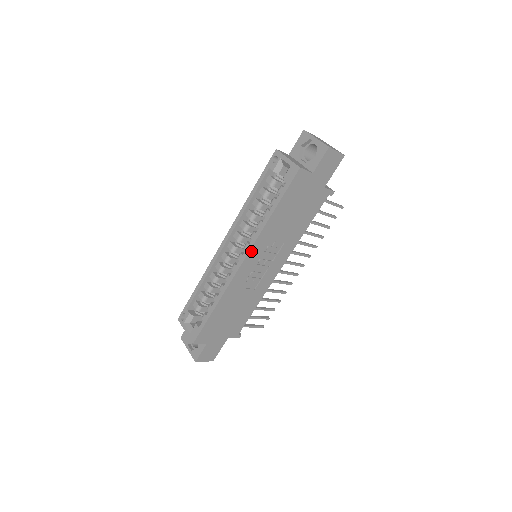
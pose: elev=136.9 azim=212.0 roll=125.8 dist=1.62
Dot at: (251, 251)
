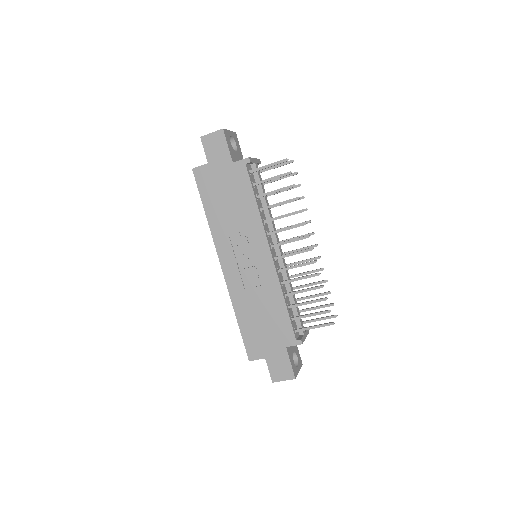
Dot at: (219, 253)
